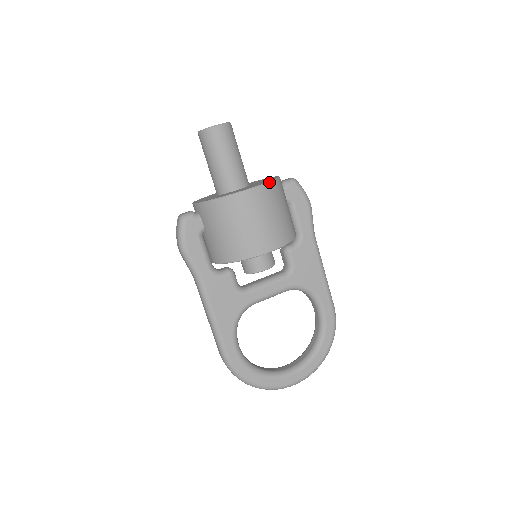
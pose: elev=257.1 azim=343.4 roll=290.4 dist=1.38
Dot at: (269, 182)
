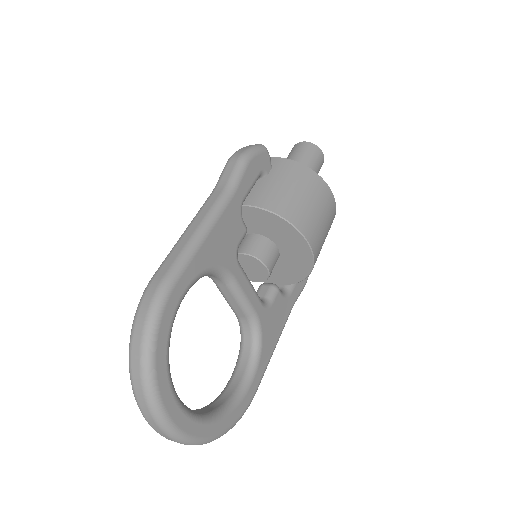
Dot at: occluded
